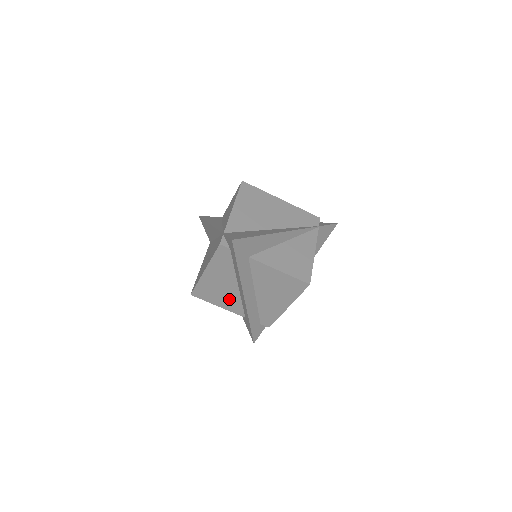
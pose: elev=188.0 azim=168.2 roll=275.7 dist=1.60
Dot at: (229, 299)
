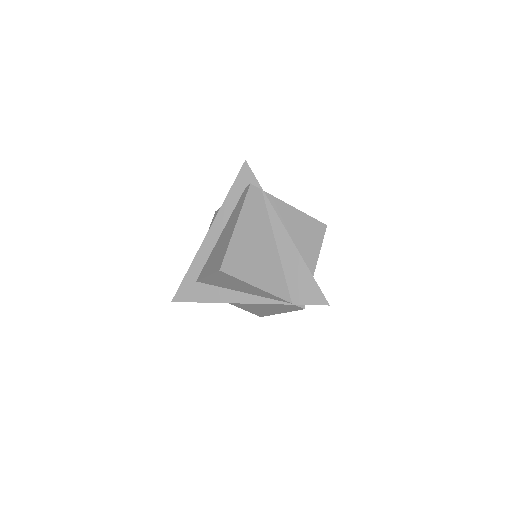
Dot at: occluded
